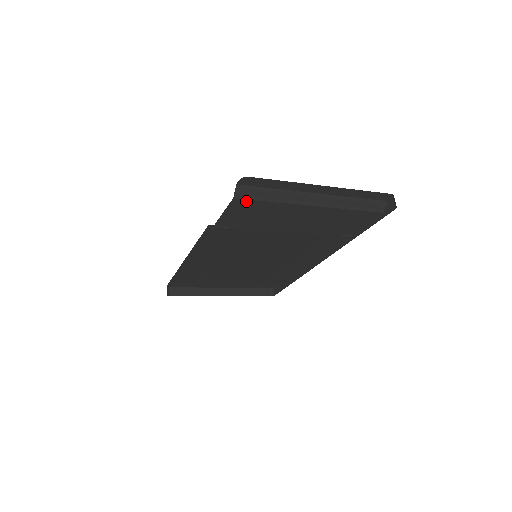
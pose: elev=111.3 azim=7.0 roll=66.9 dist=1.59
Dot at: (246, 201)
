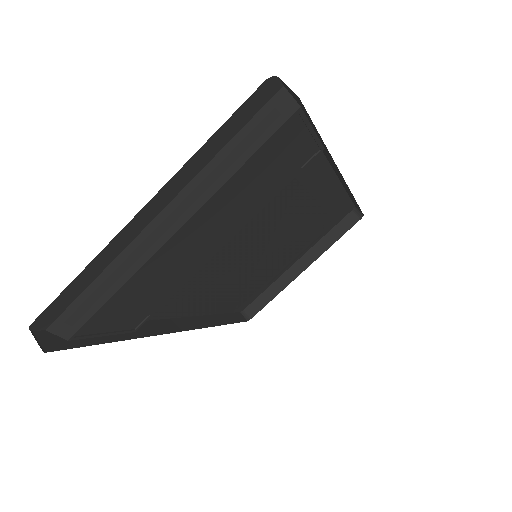
Dot at: (91, 321)
